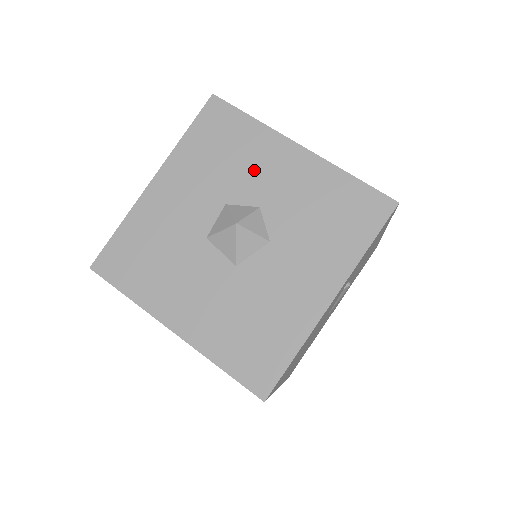
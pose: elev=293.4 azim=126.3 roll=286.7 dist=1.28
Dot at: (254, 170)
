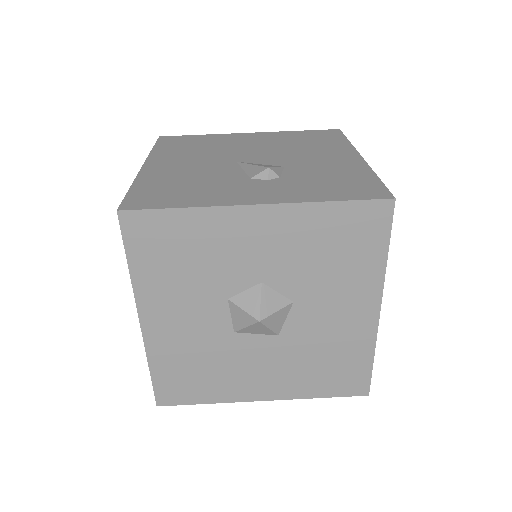
Dot at: (229, 256)
